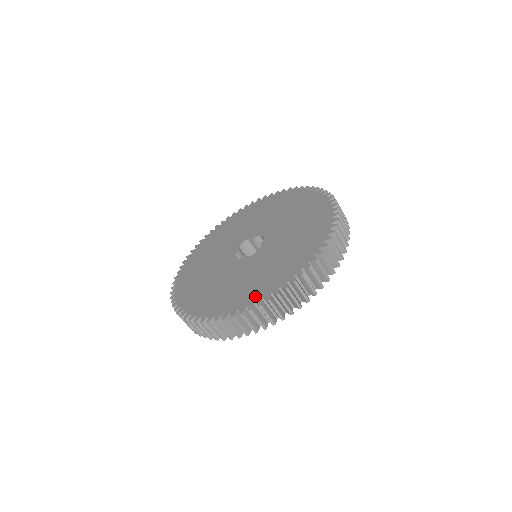
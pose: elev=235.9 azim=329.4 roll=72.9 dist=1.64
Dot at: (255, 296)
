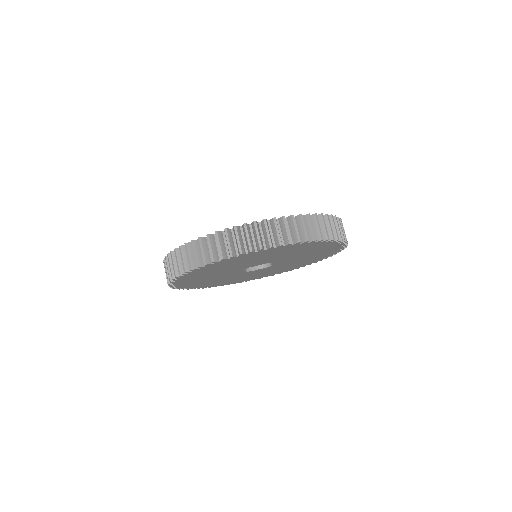
Dot at: occluded
